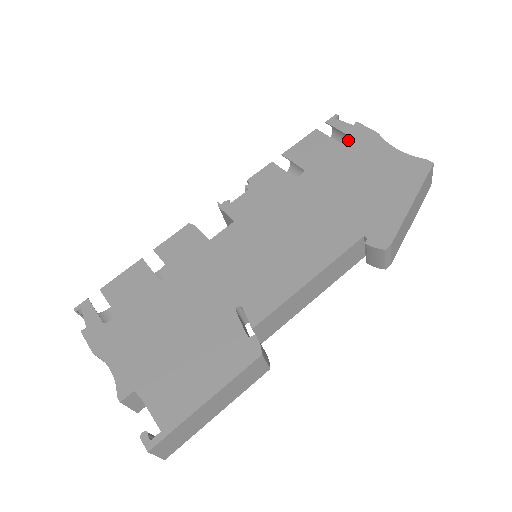
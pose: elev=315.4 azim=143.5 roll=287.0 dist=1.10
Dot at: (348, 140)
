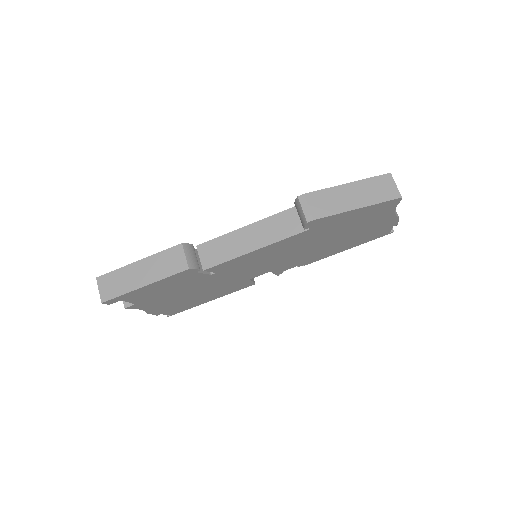
Dot at: occluded
